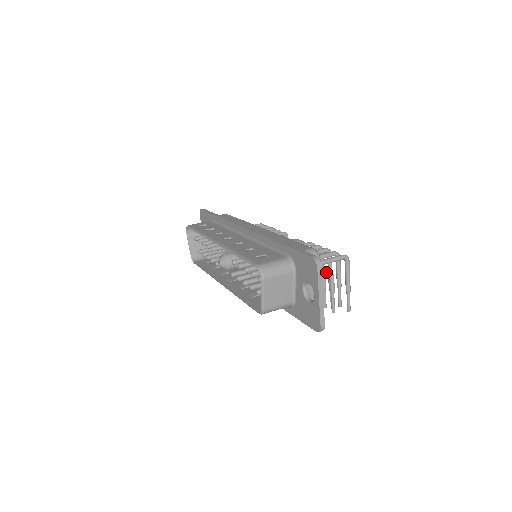
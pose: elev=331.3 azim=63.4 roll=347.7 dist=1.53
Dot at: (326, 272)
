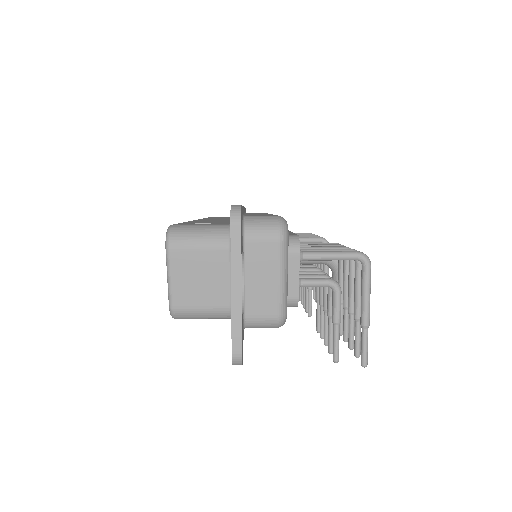
Dot at: (324, 279)
